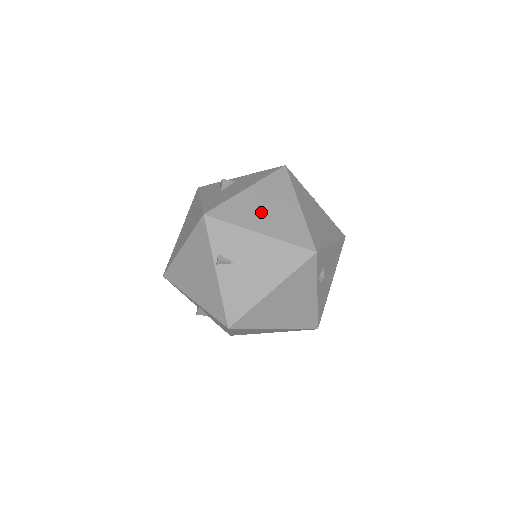
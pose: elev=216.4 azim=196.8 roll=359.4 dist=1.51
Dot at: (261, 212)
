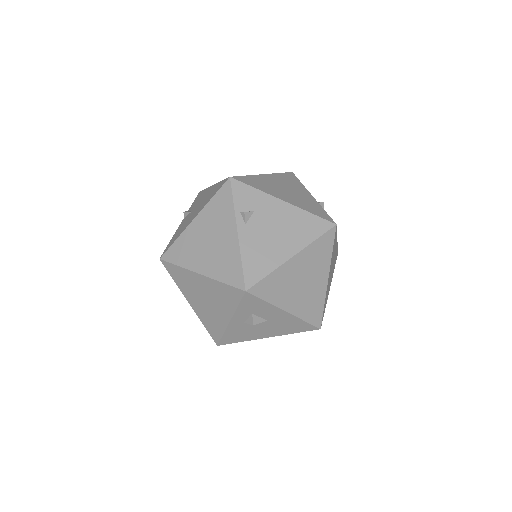
Dot at: occluded
